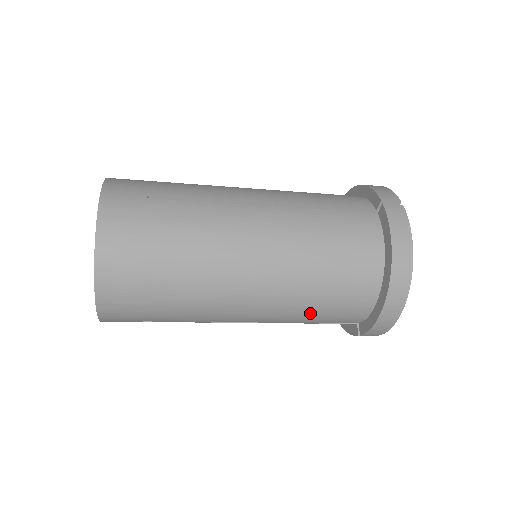
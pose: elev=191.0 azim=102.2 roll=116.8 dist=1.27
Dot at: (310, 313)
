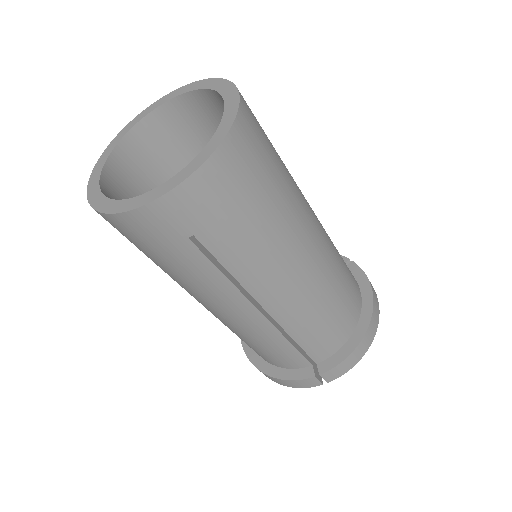
Dot at: (315, 320)
